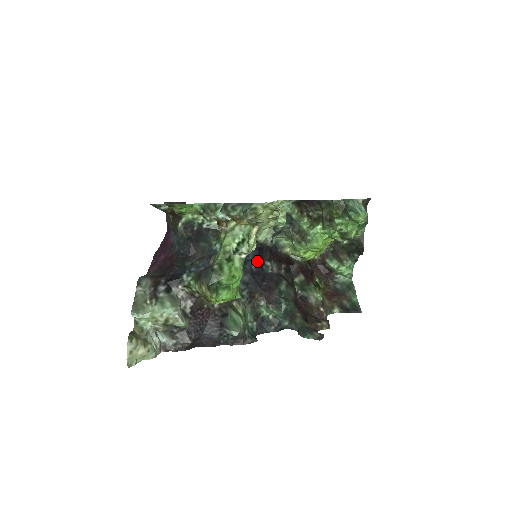
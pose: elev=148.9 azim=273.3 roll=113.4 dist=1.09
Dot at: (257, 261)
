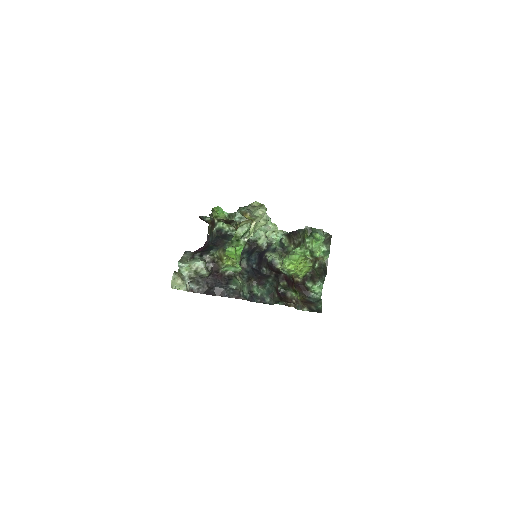
Dot at: (257, 263)
